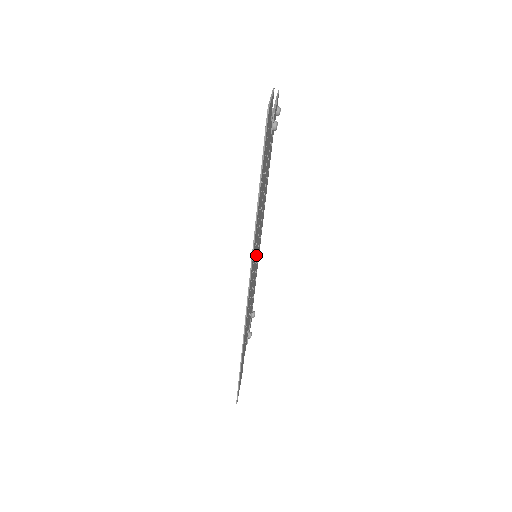
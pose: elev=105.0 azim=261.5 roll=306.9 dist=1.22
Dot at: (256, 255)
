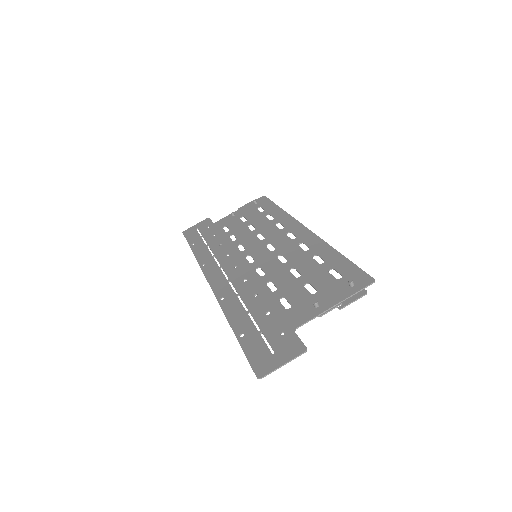
Dot at: (256, 257)
